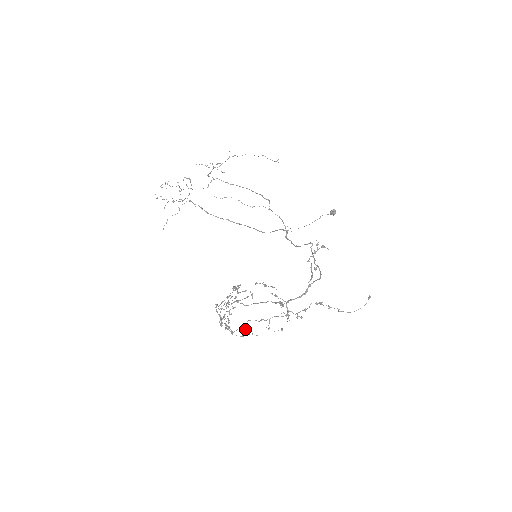
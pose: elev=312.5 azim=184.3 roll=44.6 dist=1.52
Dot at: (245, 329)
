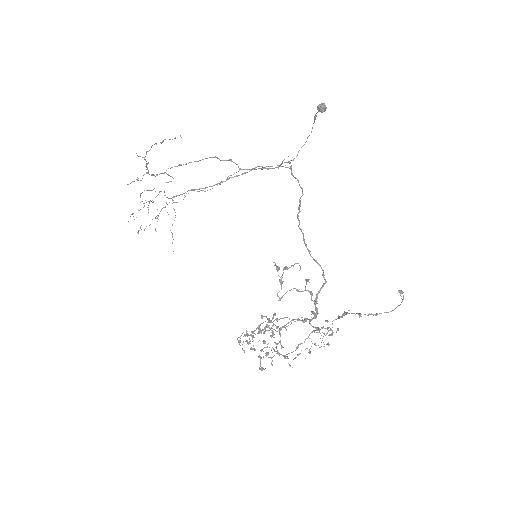
Dot at: occluded
